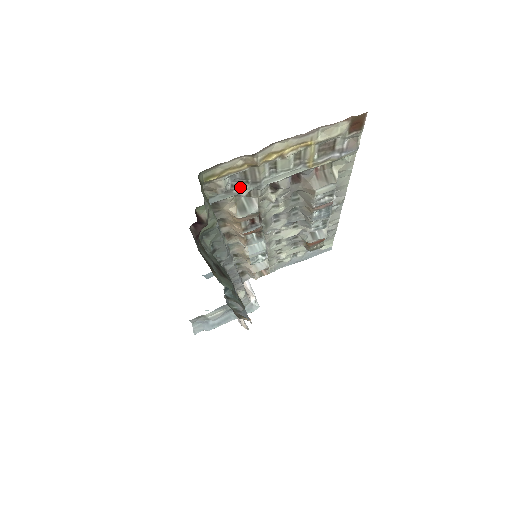
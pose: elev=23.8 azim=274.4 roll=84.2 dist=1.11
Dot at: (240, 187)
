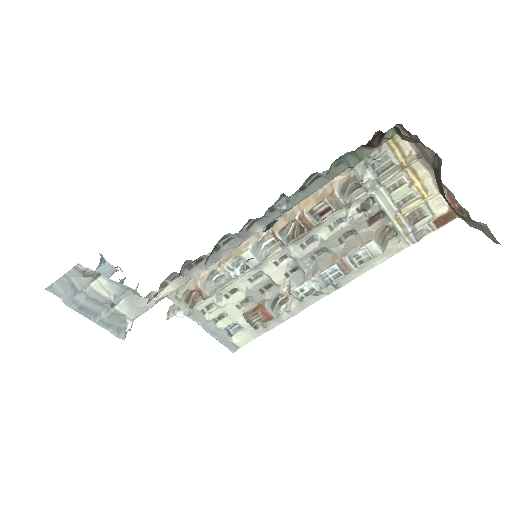
Dot at: (372, 172)
